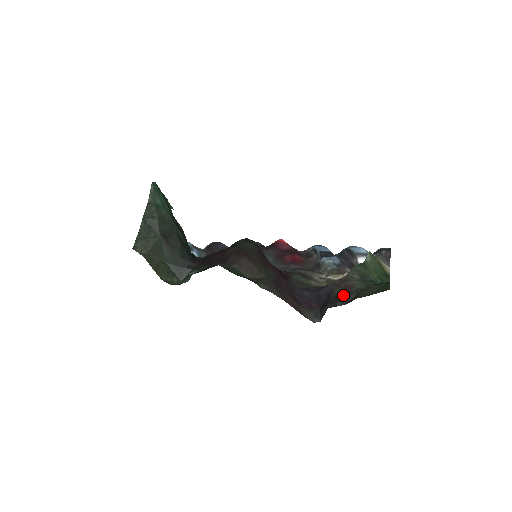
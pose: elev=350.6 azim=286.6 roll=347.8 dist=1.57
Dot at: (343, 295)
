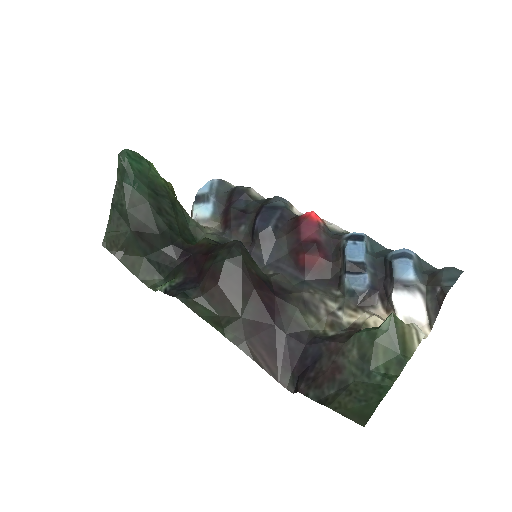
Dot at: (324, 379)
